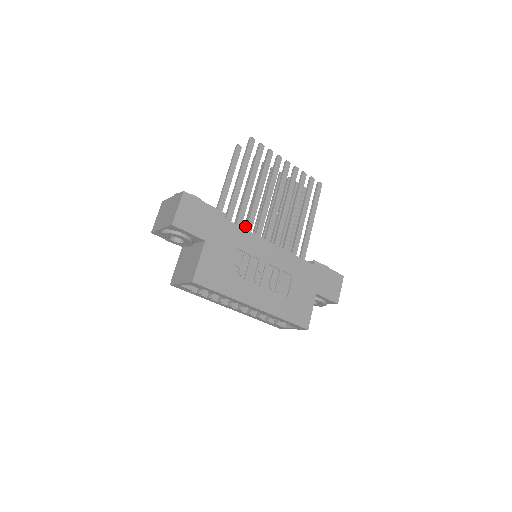
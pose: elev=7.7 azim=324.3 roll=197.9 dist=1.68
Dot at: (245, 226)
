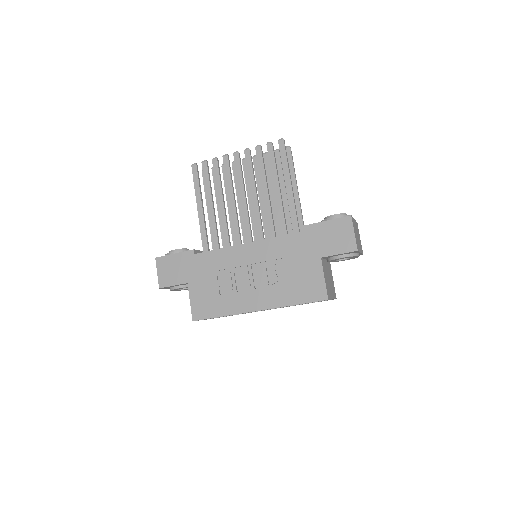
Dot at: (224, 242)
